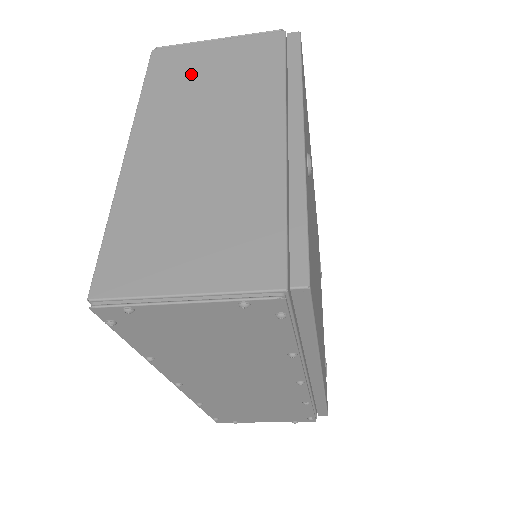
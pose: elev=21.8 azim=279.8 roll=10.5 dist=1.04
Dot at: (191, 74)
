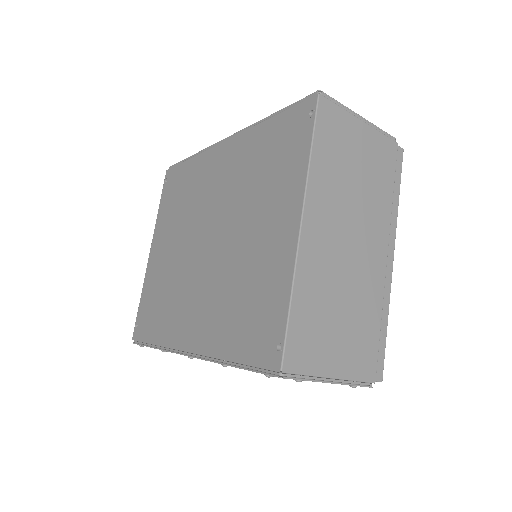
Dot at: (345, 154)
